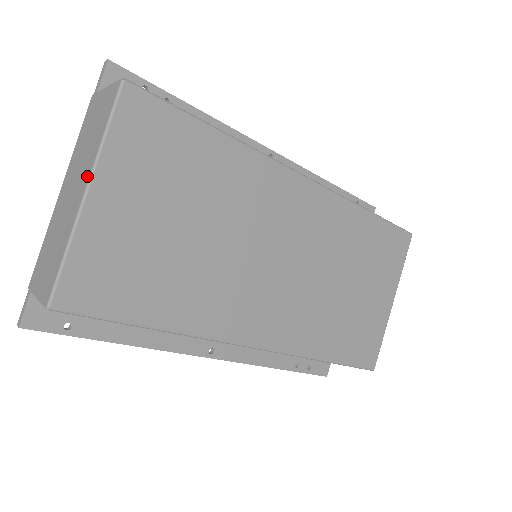
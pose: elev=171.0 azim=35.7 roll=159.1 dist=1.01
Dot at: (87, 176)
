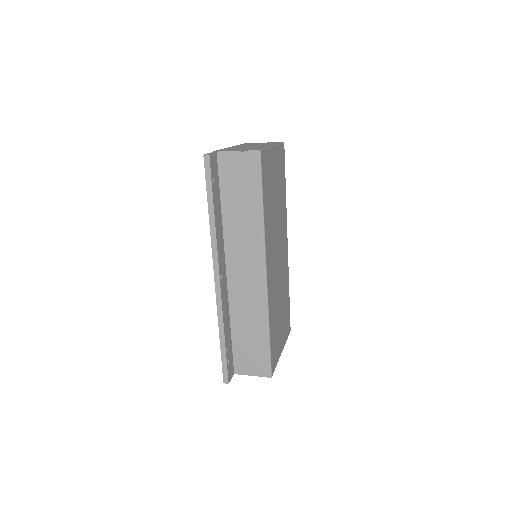
Dot at: occluded
